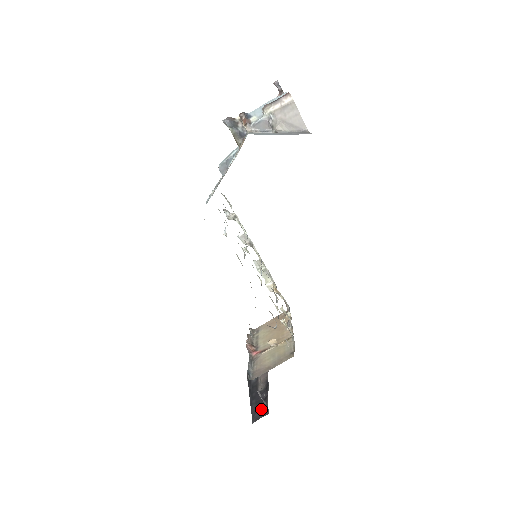
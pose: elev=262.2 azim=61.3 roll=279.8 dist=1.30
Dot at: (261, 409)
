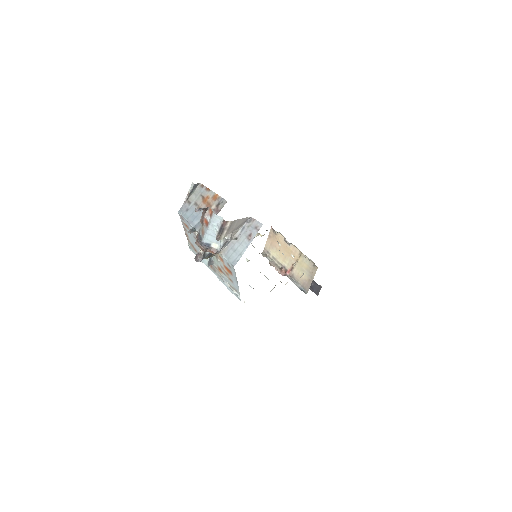
Dot at: (314, 286)
